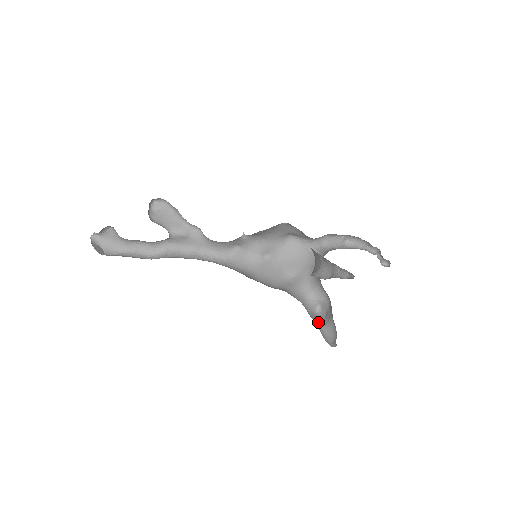
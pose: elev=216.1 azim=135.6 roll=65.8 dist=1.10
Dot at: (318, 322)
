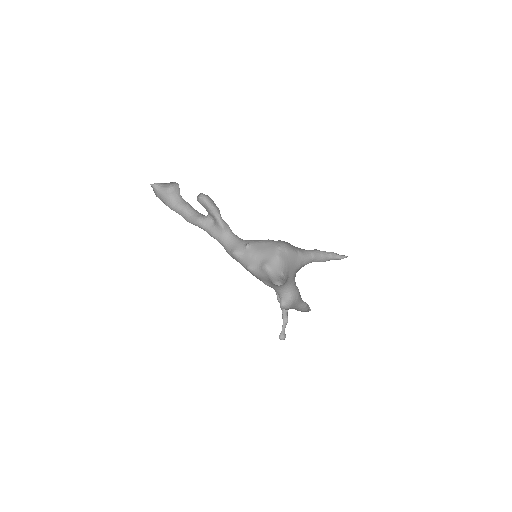
Dot at: occluded
